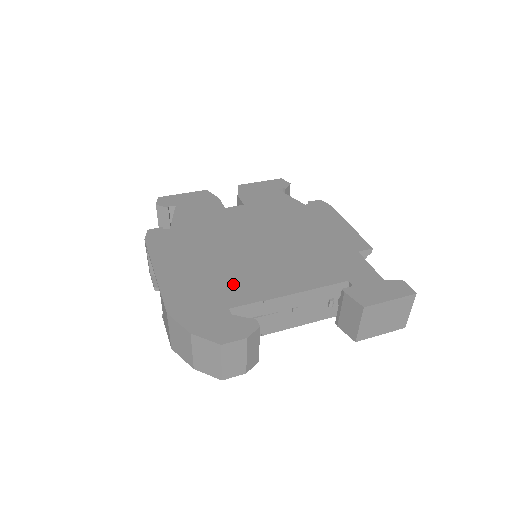
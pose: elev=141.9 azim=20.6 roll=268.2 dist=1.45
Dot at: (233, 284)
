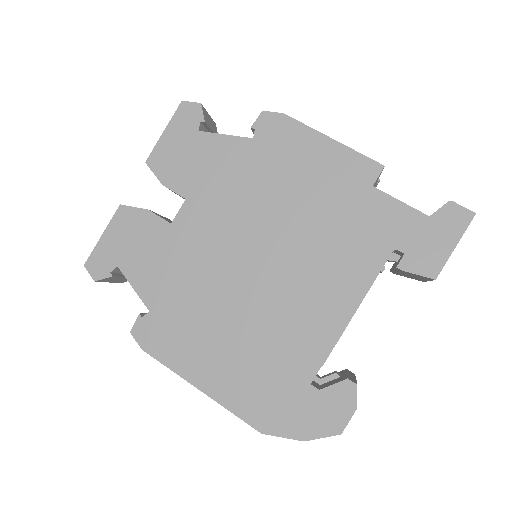
Dot at: (286, 347)
